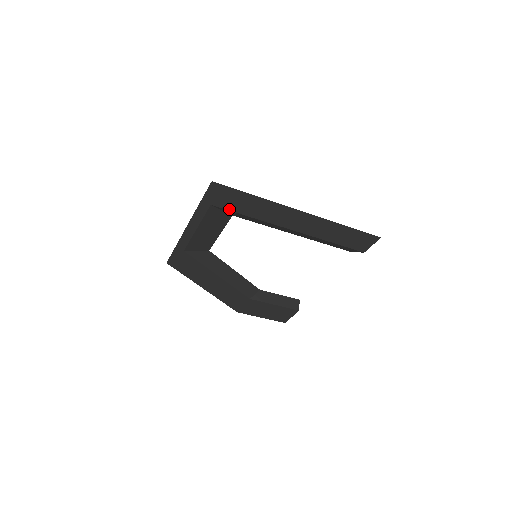
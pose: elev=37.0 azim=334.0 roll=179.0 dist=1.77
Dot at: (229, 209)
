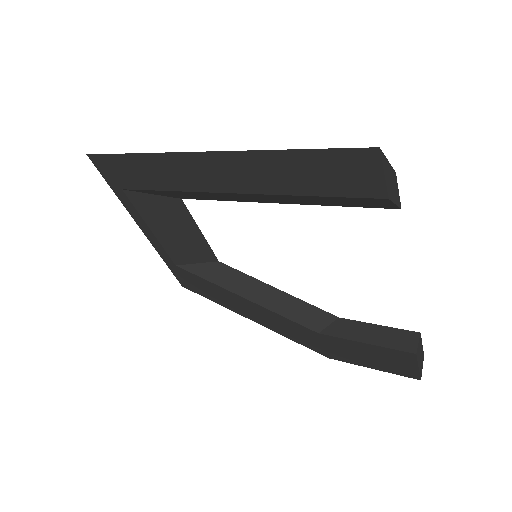
Dot at: (140, 188)
